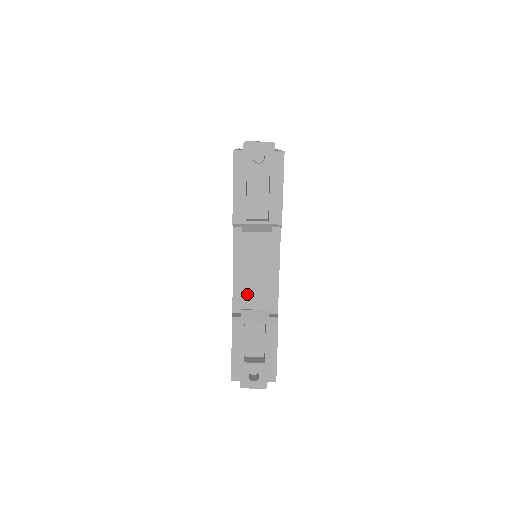
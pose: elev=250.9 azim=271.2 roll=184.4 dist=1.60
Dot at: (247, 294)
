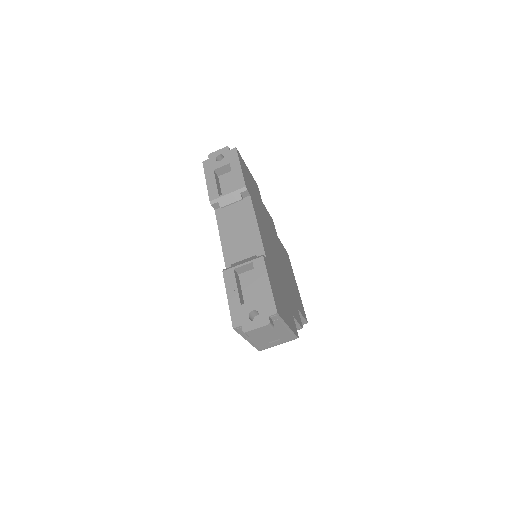
Dot at: (236, 254)
